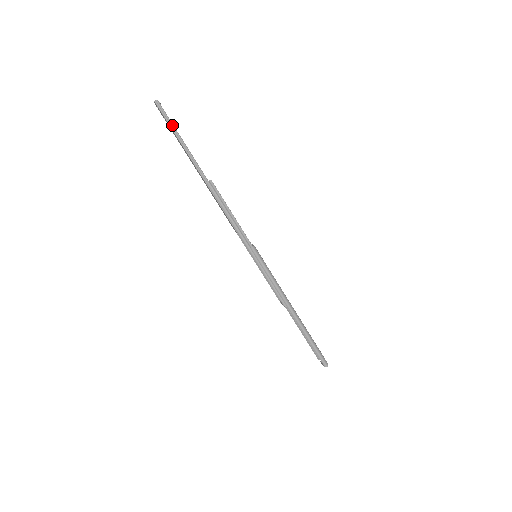
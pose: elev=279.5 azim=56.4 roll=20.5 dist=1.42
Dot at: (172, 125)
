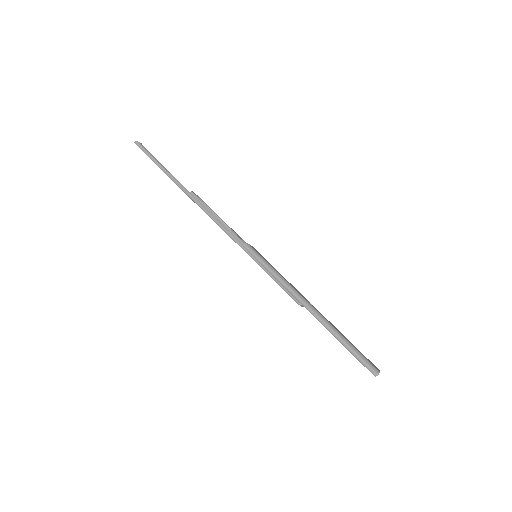
Dot at: (151, 156)
